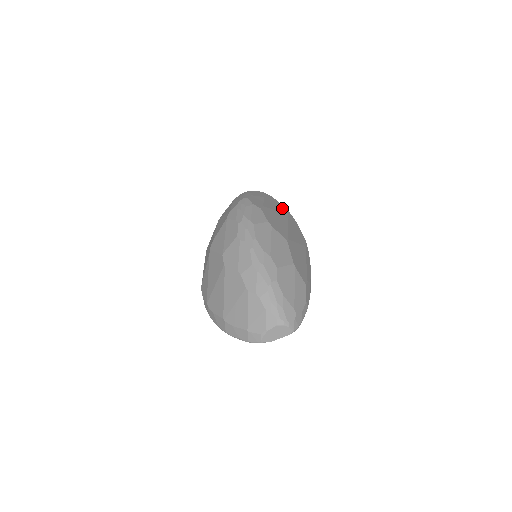
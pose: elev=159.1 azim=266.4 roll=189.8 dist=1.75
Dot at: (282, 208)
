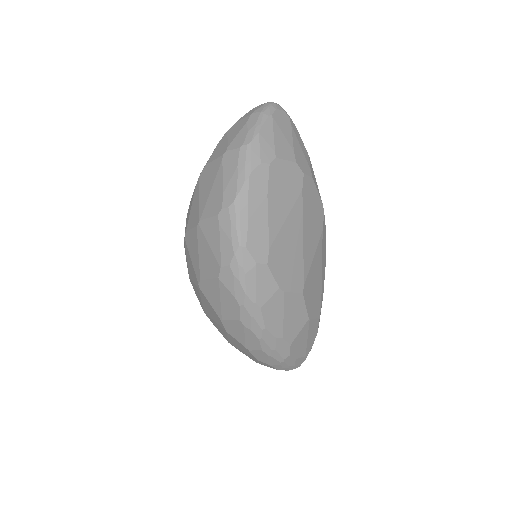
Dot at: (293, 182)
